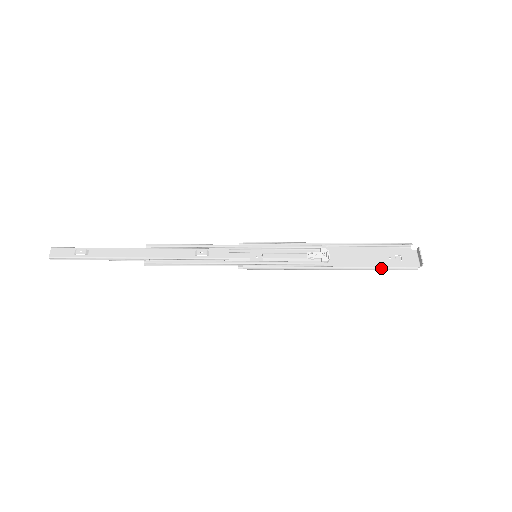
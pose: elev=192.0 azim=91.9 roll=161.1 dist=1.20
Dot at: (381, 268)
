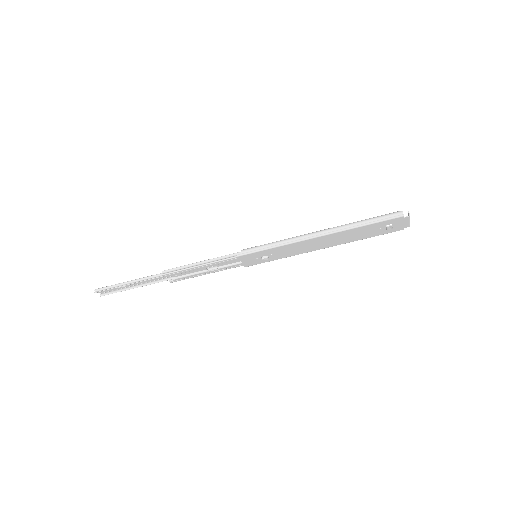
Dot at: (366, 220)
